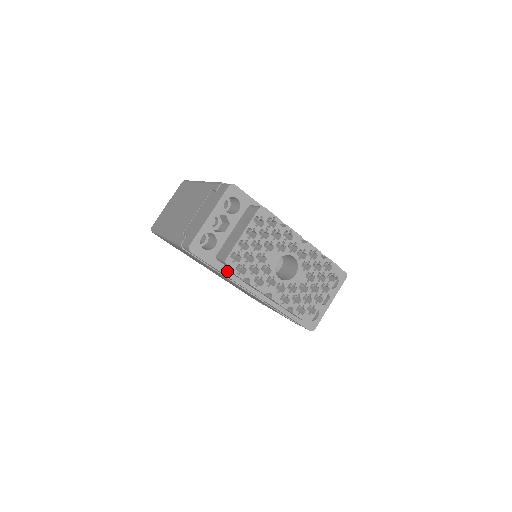
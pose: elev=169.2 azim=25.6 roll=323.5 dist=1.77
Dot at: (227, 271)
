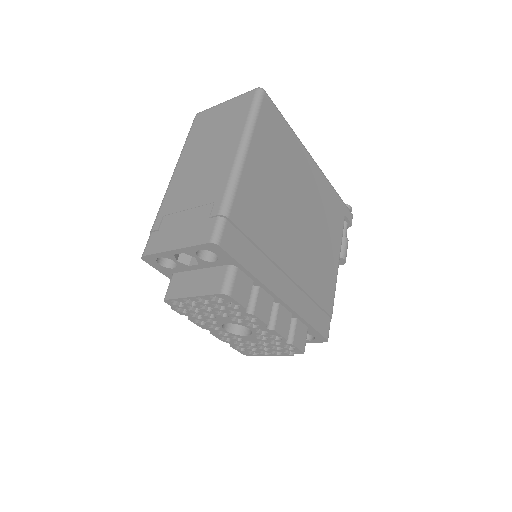
Dot at: occluded
